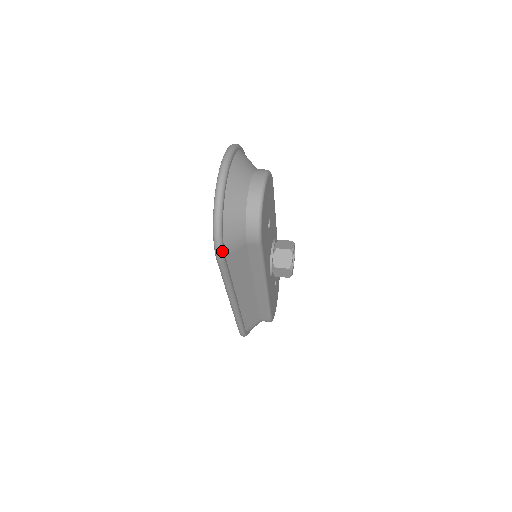
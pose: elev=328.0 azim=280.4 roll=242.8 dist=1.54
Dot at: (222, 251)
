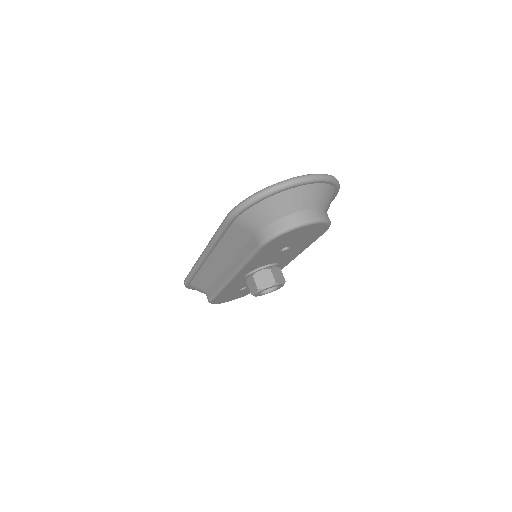
Dot at: (235, 215)
